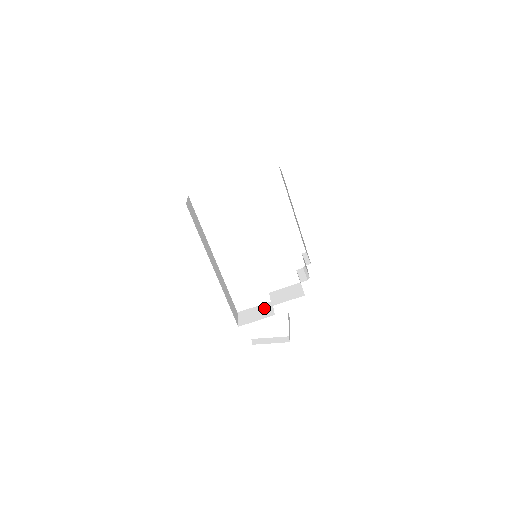
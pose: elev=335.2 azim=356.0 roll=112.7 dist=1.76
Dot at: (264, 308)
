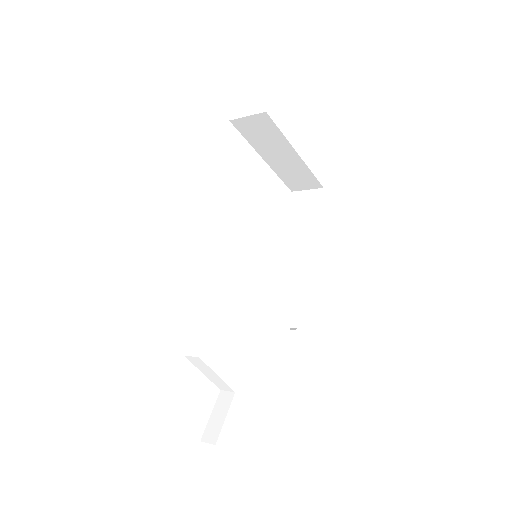
Dot at: occluded
